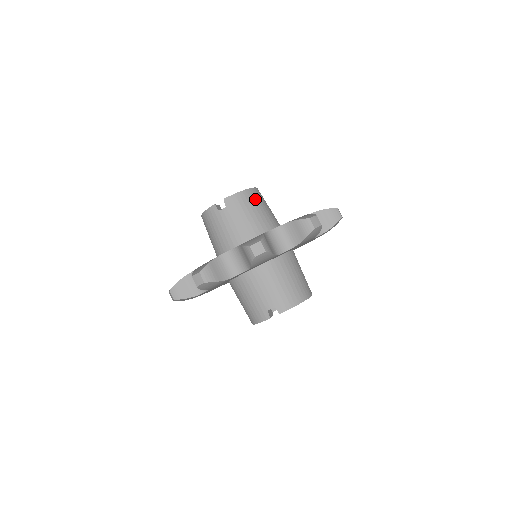
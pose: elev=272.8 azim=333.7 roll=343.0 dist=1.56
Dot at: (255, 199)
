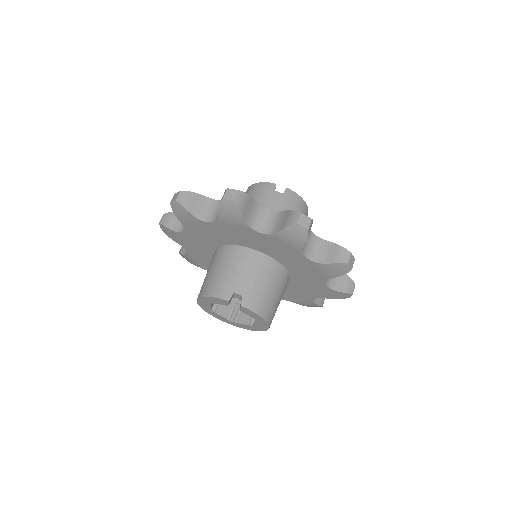
Dot at: occluded
